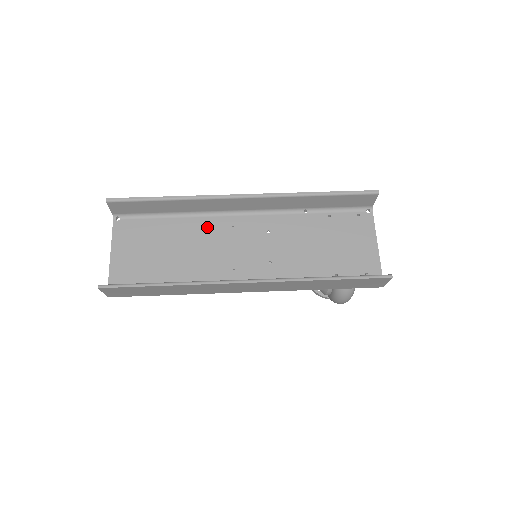
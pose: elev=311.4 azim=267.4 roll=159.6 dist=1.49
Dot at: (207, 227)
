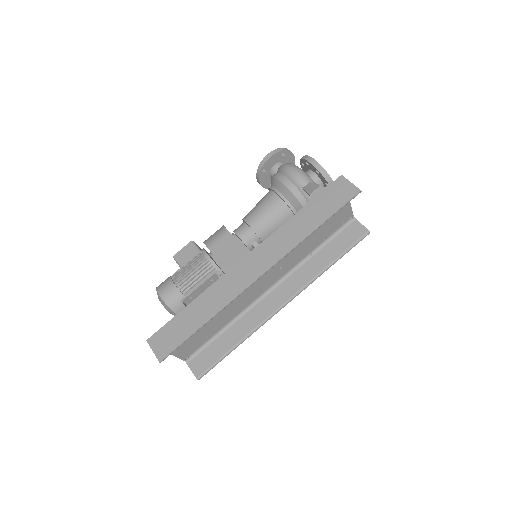
Dot at: occluded
